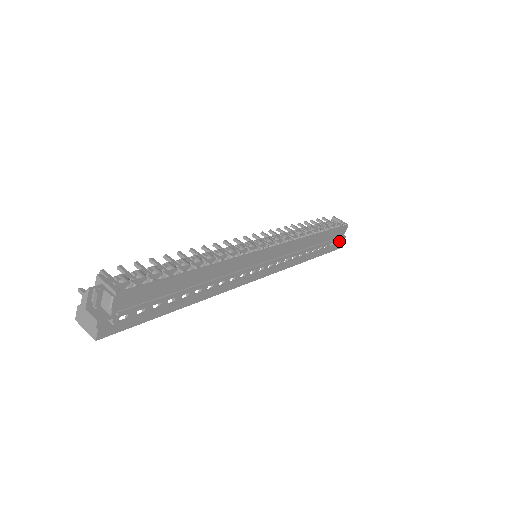
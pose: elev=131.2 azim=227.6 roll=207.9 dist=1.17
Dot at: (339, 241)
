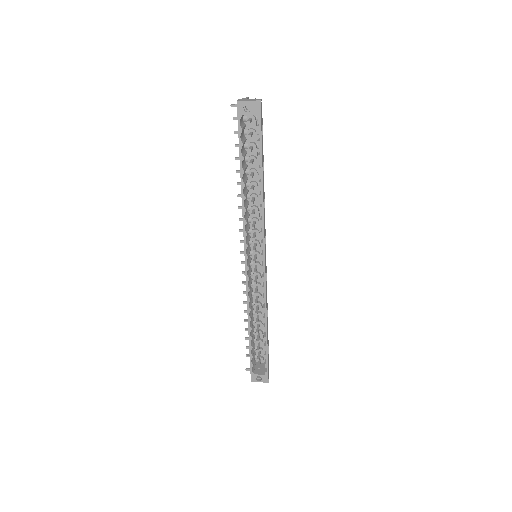
Dot at: occluded
